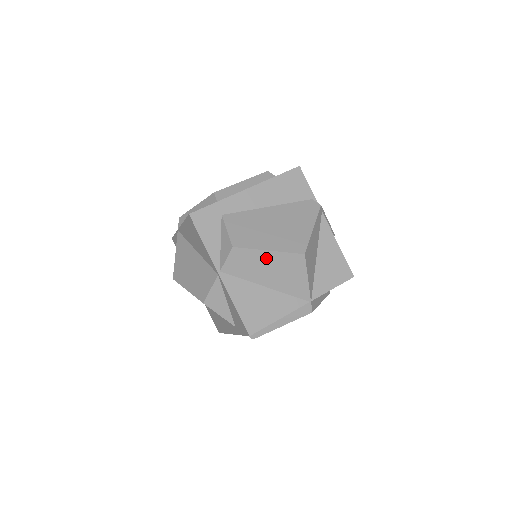
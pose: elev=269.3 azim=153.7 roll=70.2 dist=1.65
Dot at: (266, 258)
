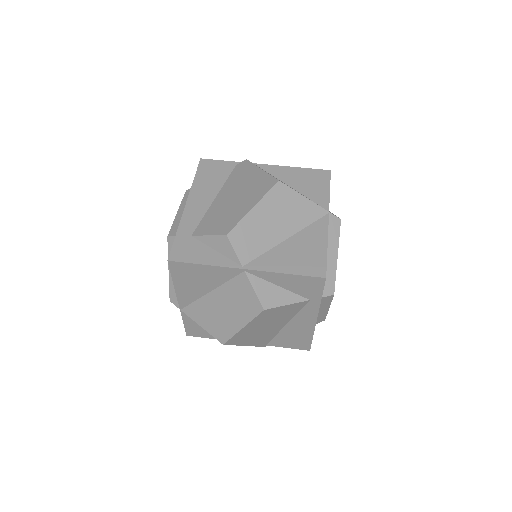
Dot at: (259, 215)
